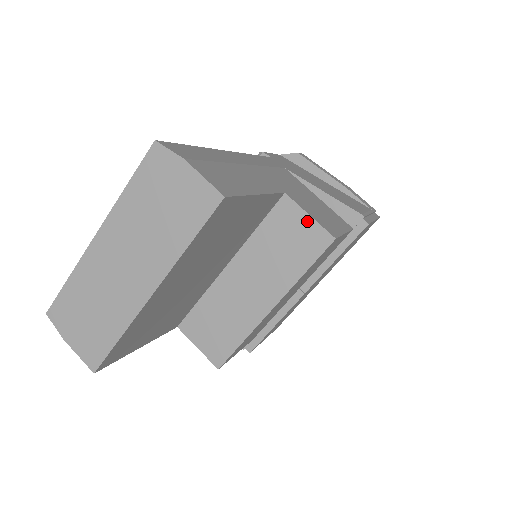
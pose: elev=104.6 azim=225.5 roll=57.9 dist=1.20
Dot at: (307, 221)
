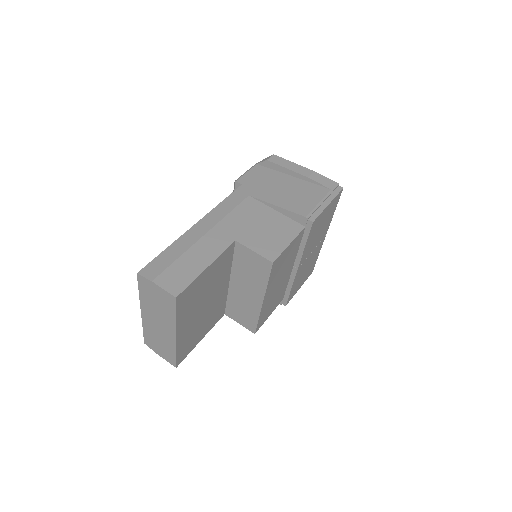
Dot at: (254, 255)
